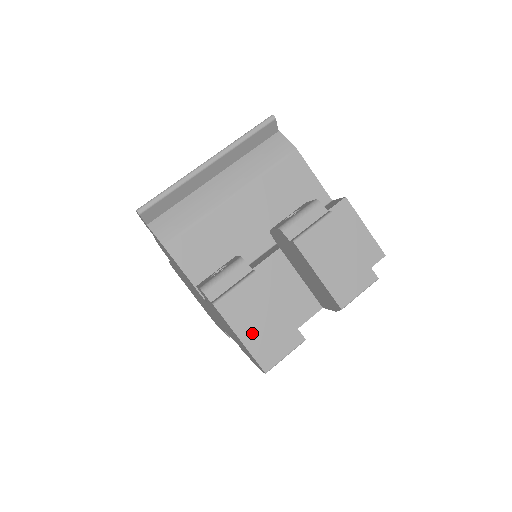
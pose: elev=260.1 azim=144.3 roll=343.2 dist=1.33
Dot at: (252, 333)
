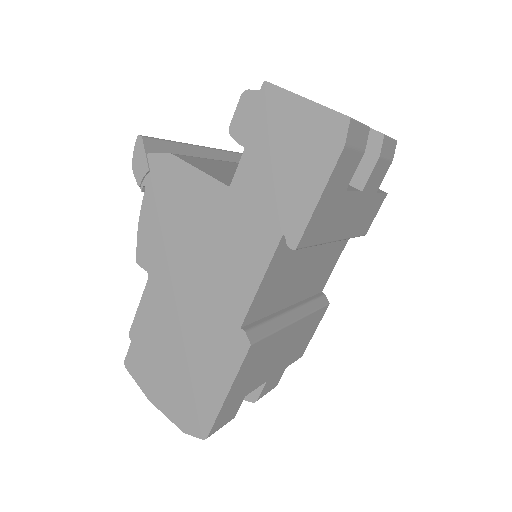
Dot at: occluded
